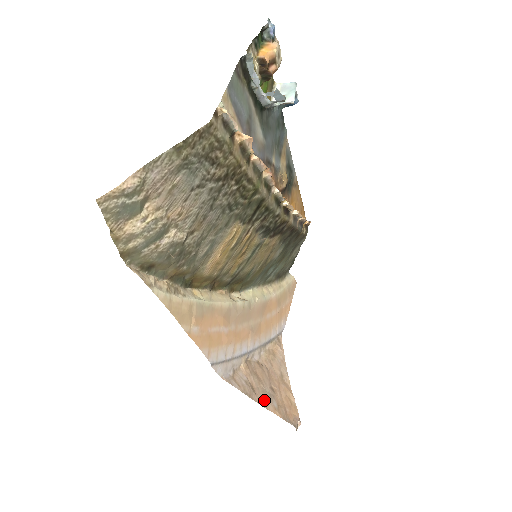
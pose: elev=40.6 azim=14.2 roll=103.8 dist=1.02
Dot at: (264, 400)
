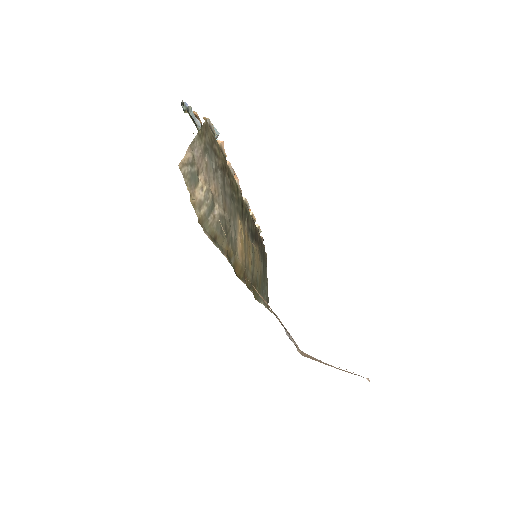
Dot at: occluded
